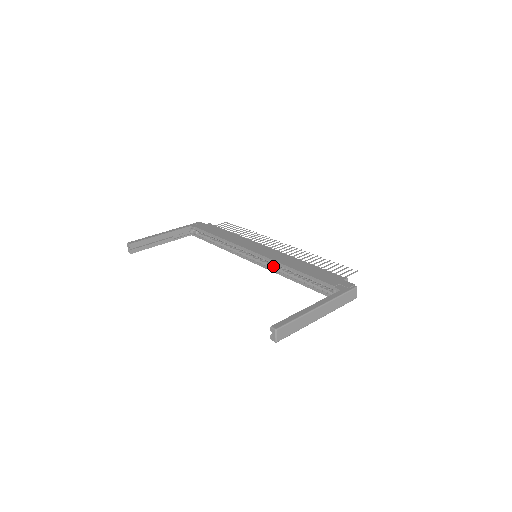
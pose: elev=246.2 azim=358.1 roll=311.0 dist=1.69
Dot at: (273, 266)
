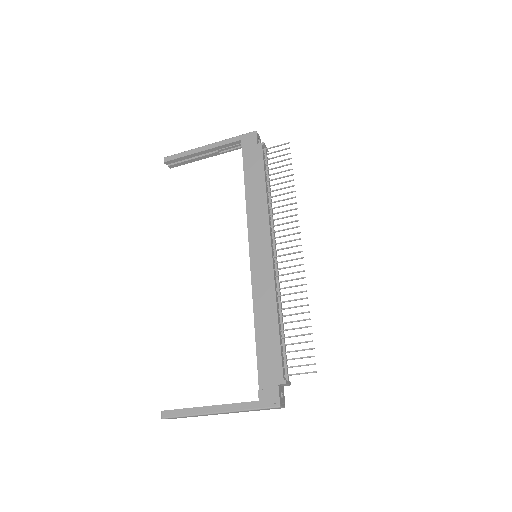
Dot at: occluded
